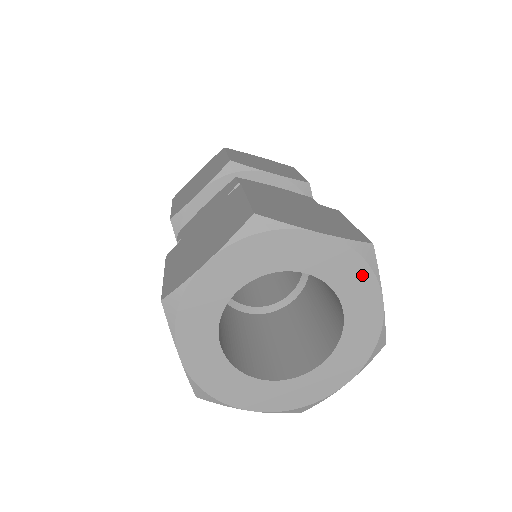
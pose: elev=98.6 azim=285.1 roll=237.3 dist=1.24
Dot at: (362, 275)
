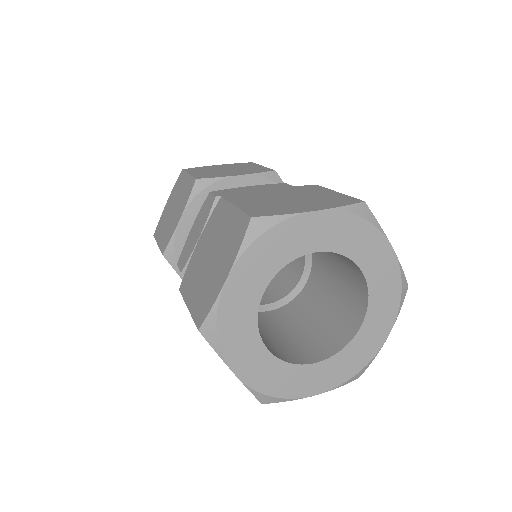
Dot at: (366, 233)
